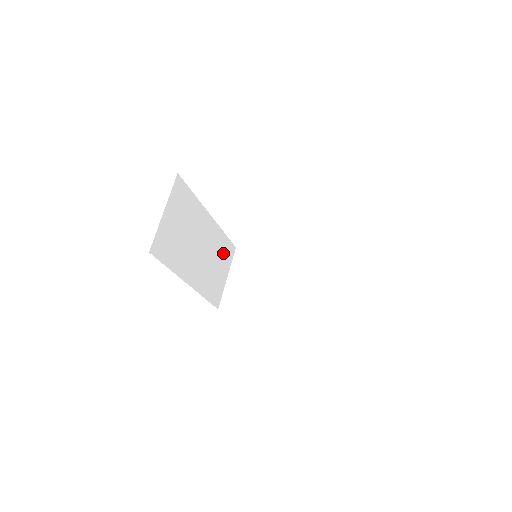
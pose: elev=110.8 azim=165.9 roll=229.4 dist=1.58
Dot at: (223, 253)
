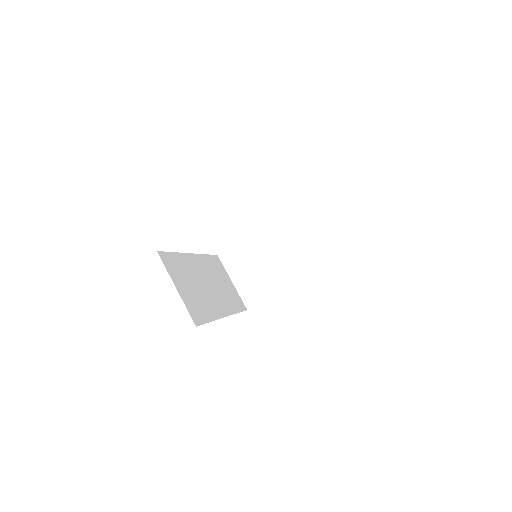
Dot at: (217, 269)
